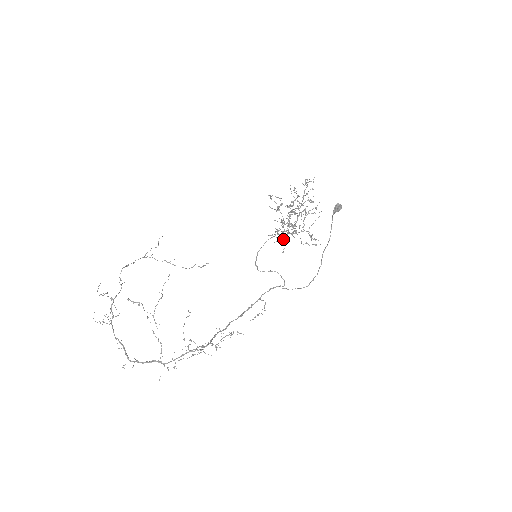
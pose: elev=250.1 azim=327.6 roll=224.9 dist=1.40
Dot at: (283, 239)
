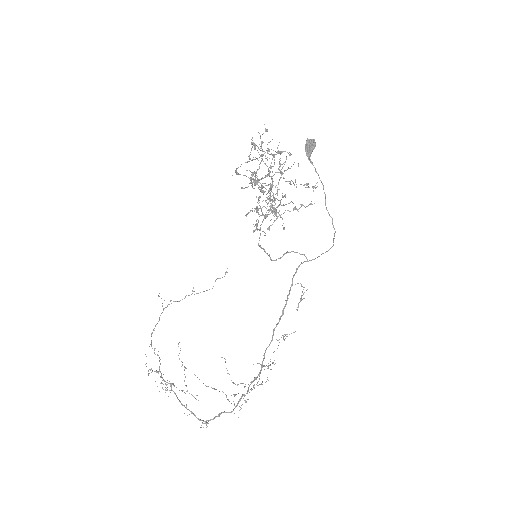
Dot at: (276, 213)
